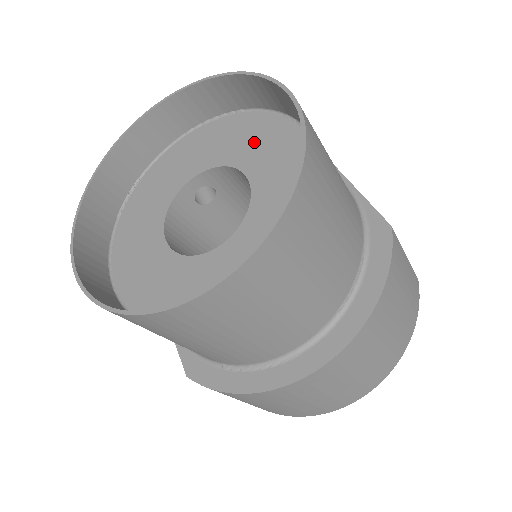
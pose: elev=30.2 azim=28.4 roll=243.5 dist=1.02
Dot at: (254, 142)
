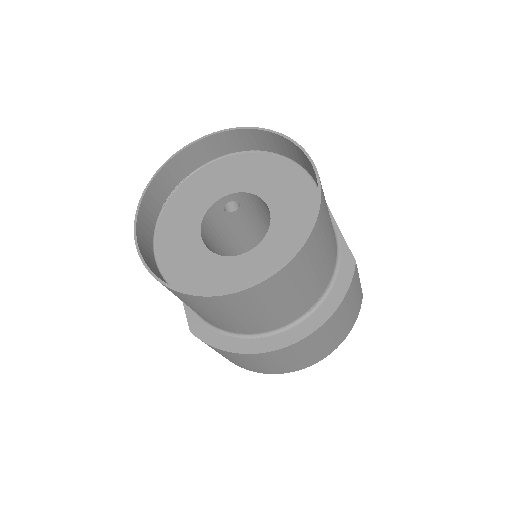
Dot at: (278, 183)
